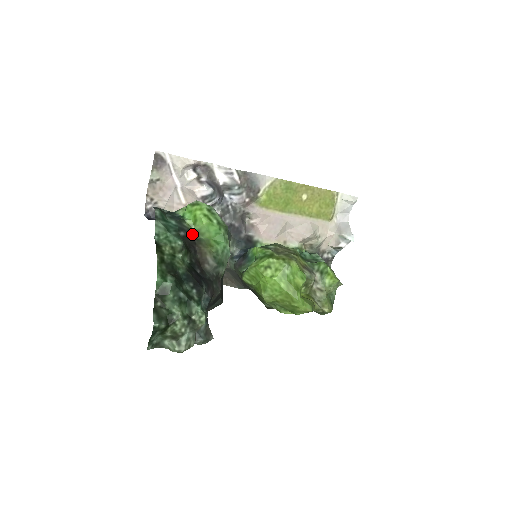
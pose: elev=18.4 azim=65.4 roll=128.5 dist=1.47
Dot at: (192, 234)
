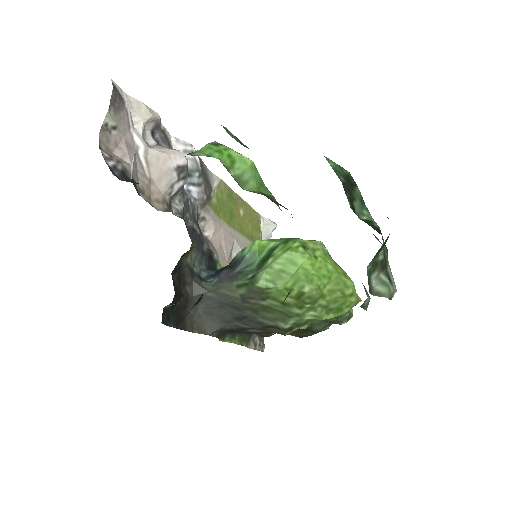
Dot at: (236, 179)
